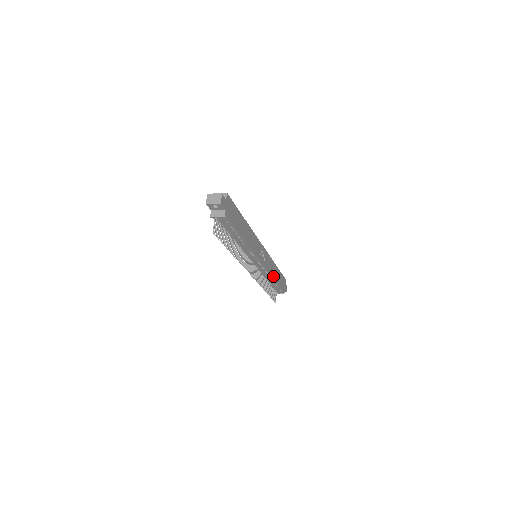
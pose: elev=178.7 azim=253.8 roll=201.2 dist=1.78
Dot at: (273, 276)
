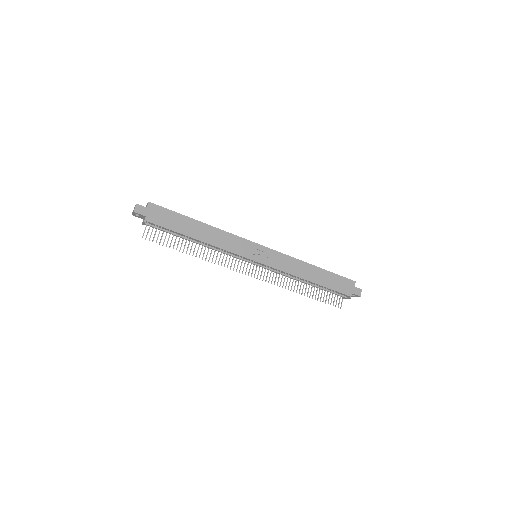
Dot at: (302, 276)
